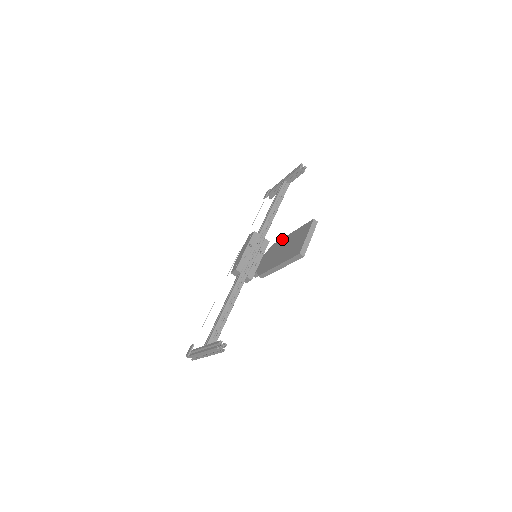
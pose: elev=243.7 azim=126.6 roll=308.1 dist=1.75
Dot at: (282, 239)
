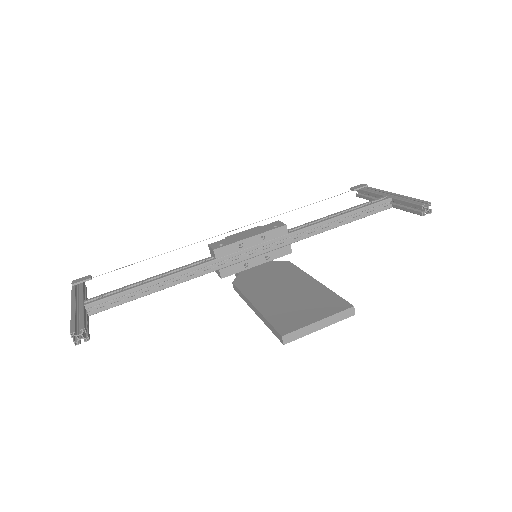
Dot at: (302, 272)
